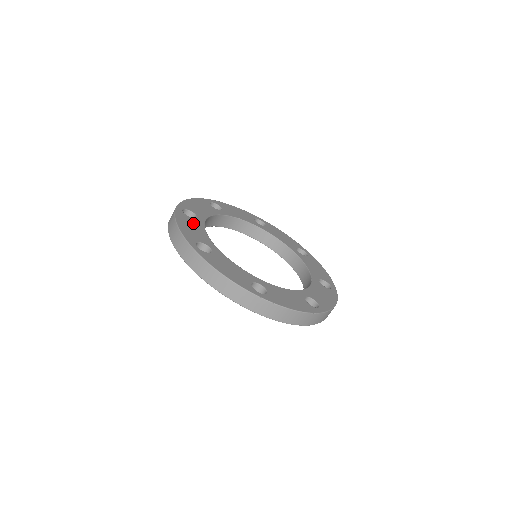
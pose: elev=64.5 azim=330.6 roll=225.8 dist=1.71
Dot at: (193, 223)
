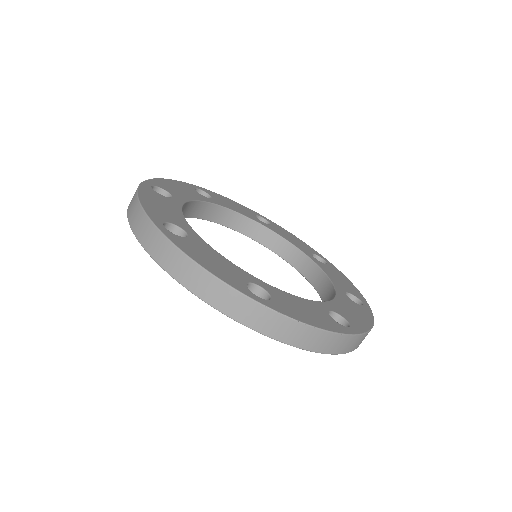
Dot at: (165, 201)
